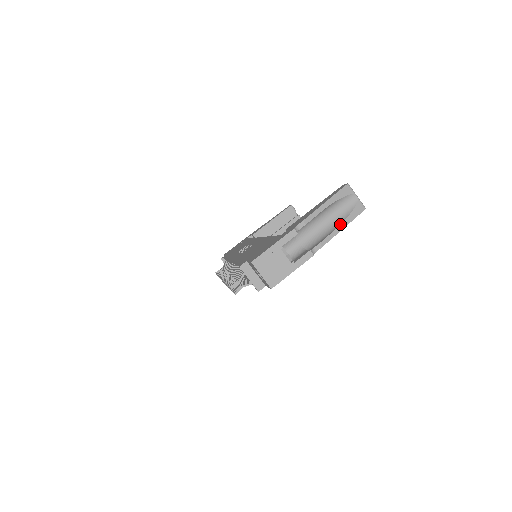
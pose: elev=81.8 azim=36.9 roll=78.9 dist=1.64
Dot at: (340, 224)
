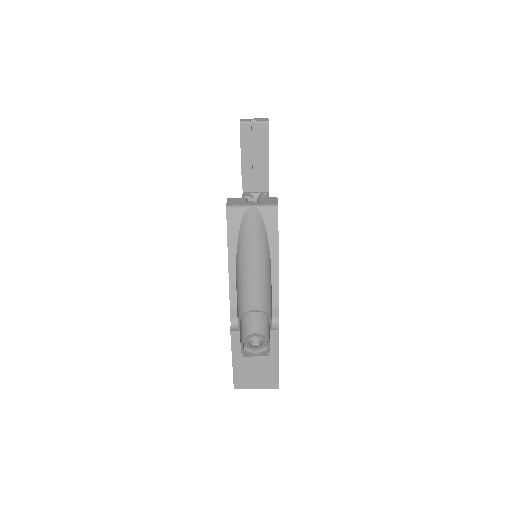
Dot at: (270, 262)
